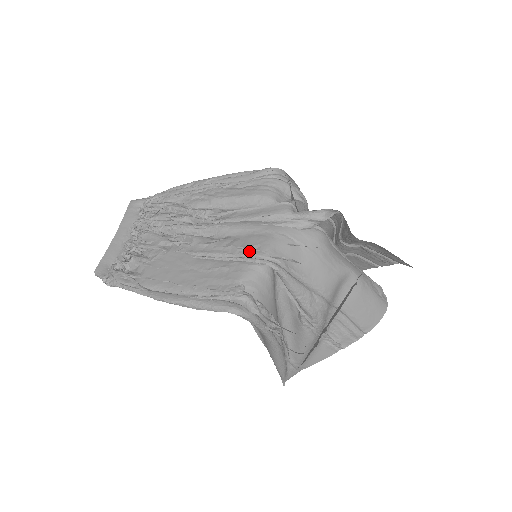
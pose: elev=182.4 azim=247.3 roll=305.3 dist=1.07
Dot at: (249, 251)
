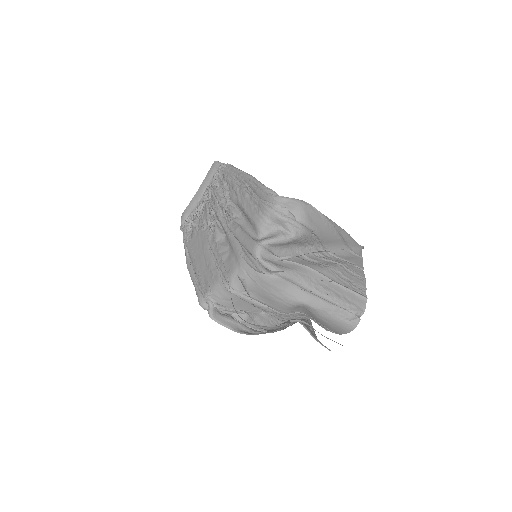
Dot at: (224, 269)
